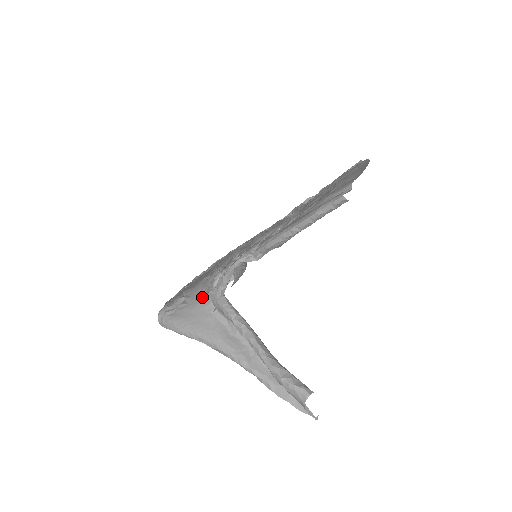
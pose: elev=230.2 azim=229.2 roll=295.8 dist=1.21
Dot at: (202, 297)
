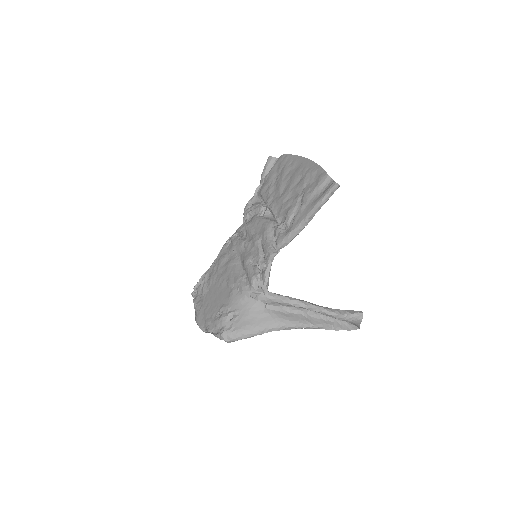
Dot at: (249, 303)
